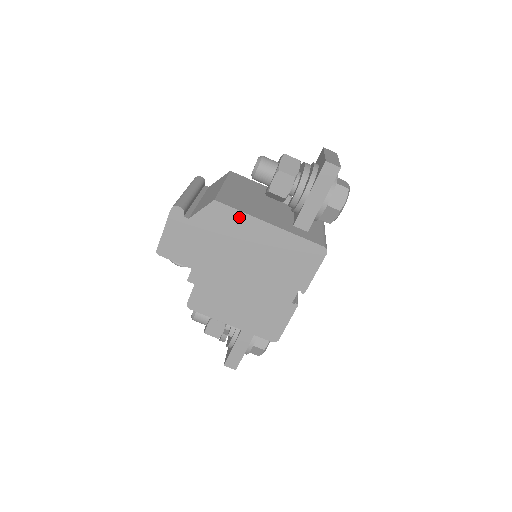
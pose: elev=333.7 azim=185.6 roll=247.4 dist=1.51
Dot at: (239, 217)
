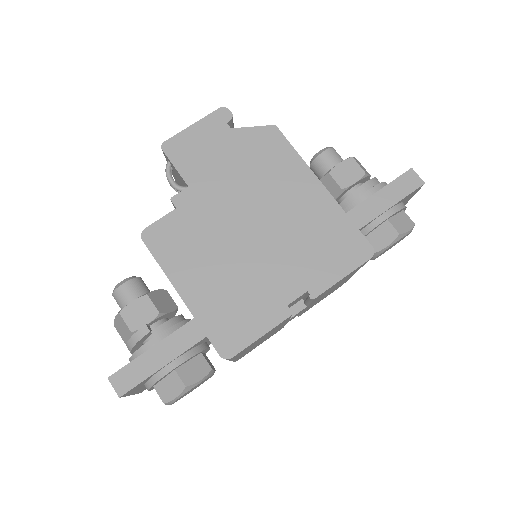
Dot at: (291, 157)
